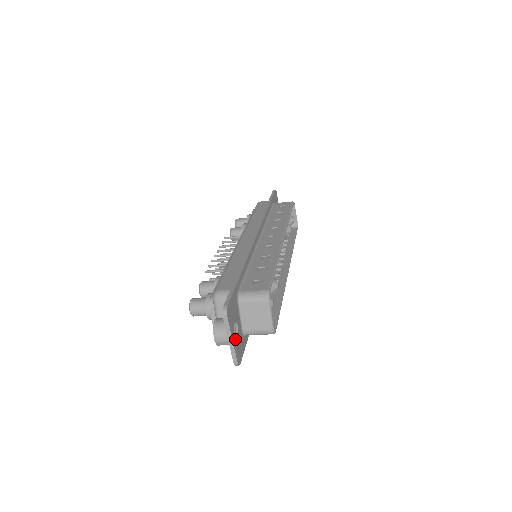
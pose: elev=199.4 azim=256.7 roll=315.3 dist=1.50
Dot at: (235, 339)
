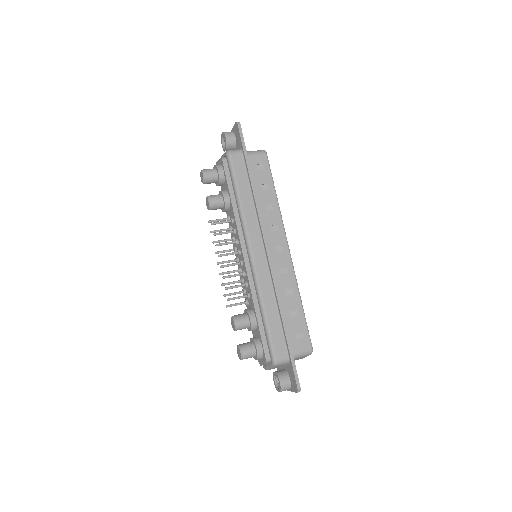
Dot at: occluded
